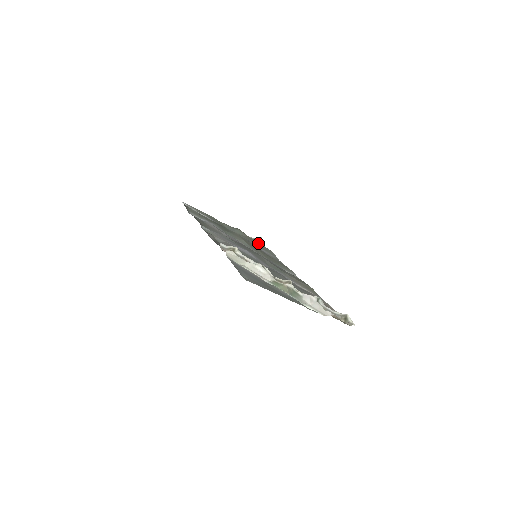
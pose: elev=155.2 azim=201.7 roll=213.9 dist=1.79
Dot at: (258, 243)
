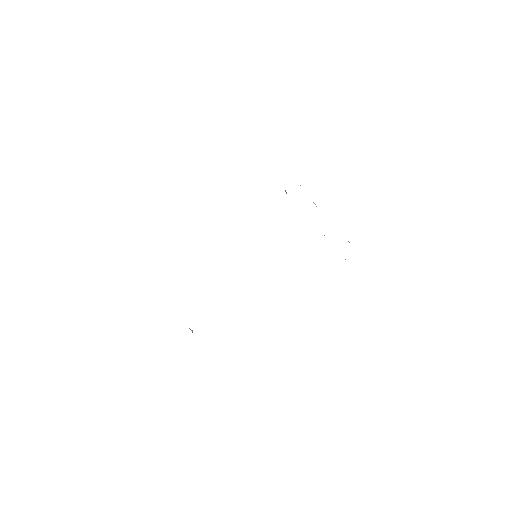
Dot at: occluded
